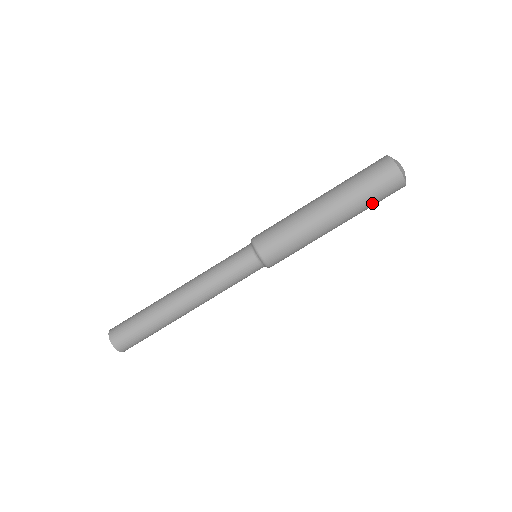
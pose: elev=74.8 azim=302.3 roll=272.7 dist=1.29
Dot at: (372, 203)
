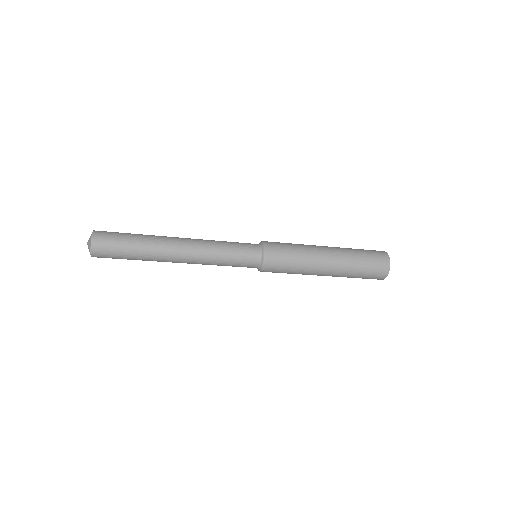
Dot at: occluded
